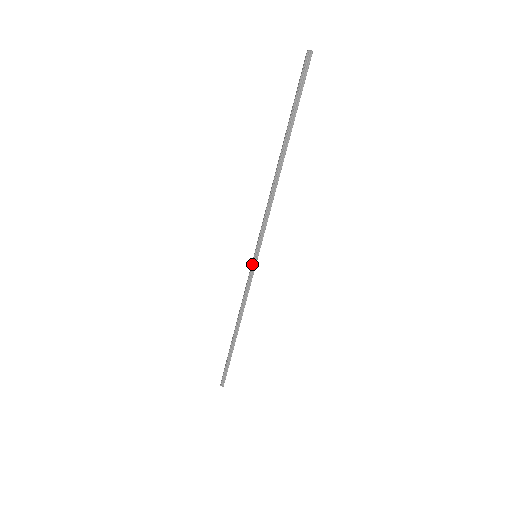
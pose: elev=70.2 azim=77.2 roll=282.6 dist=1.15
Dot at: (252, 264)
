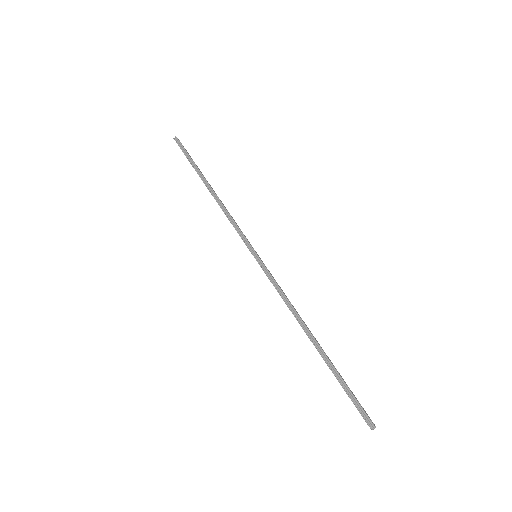
Dot at: (258, 263)
